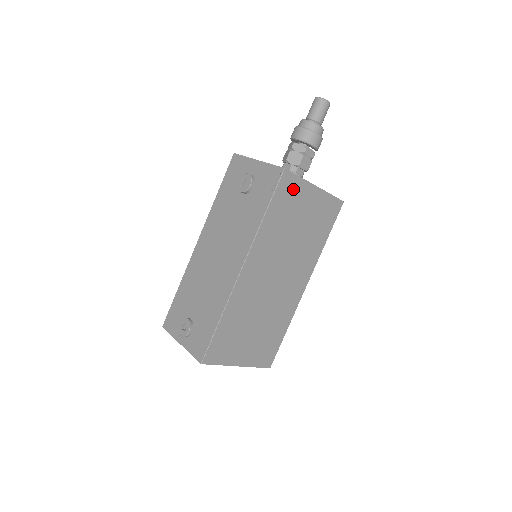
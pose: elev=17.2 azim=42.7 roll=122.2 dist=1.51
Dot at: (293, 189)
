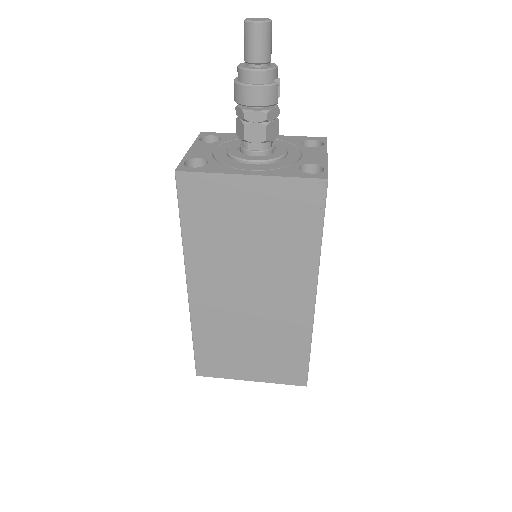
Dot at: (207, 191)
